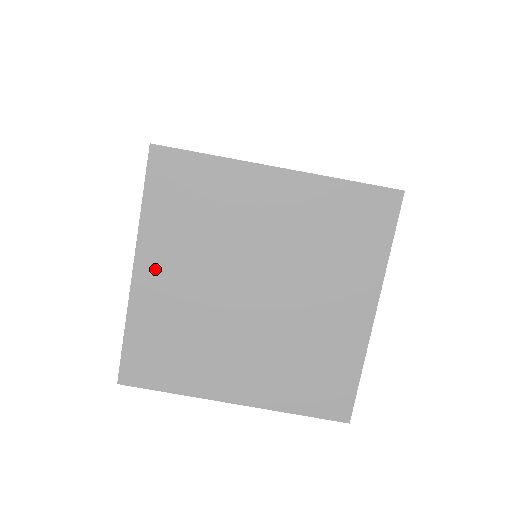
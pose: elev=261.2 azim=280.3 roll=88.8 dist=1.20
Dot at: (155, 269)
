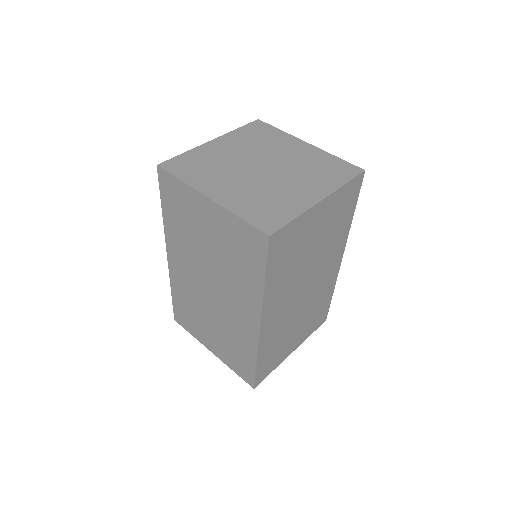
Dot at: (217, 191)
